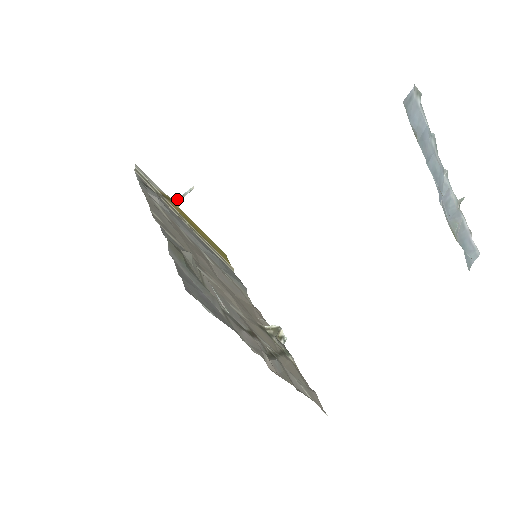
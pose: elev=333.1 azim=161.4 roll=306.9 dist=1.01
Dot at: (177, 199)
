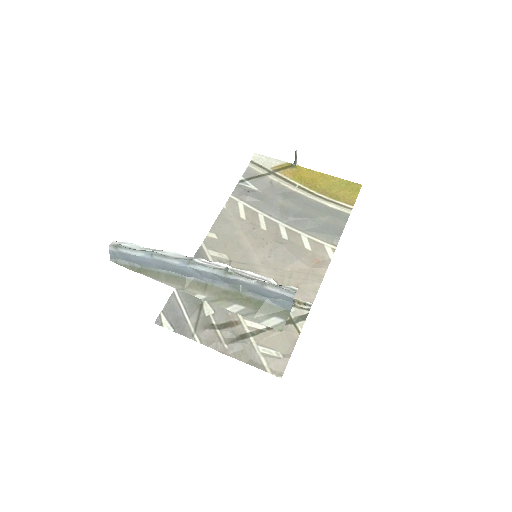
Dot at: (294, 162)
